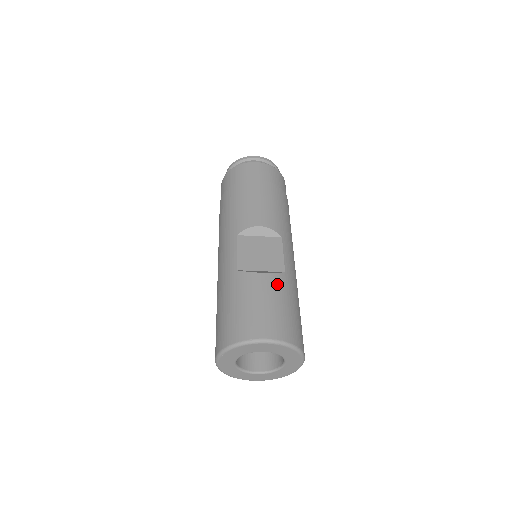
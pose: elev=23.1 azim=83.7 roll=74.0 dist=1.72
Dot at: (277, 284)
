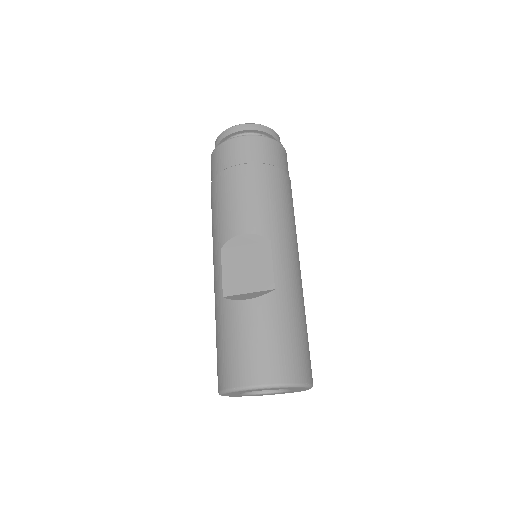
Dot at: (264, 310)
